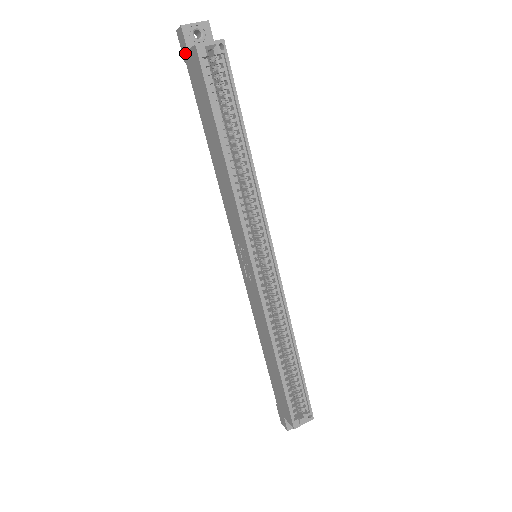
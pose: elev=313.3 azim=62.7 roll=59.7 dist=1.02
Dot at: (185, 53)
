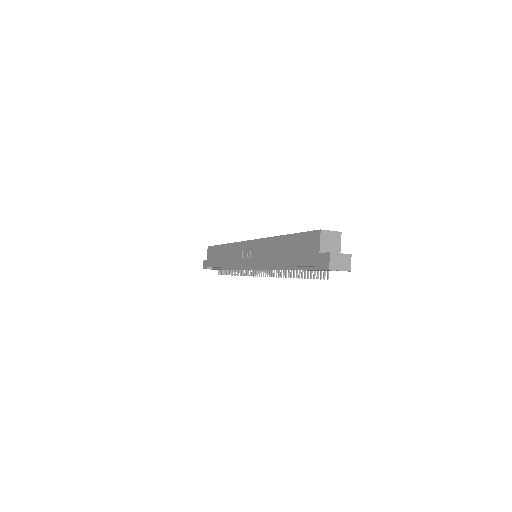
Dot at: (206, 264)
